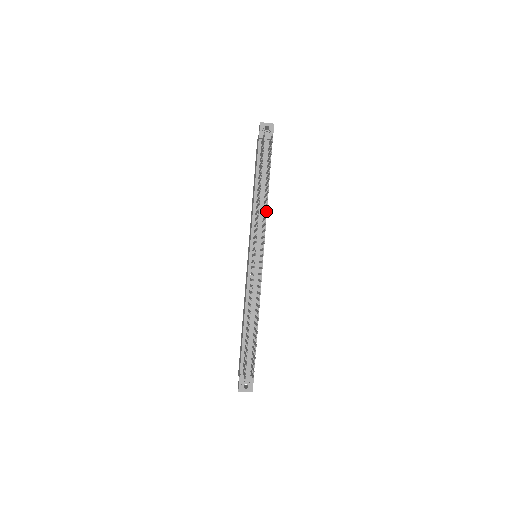
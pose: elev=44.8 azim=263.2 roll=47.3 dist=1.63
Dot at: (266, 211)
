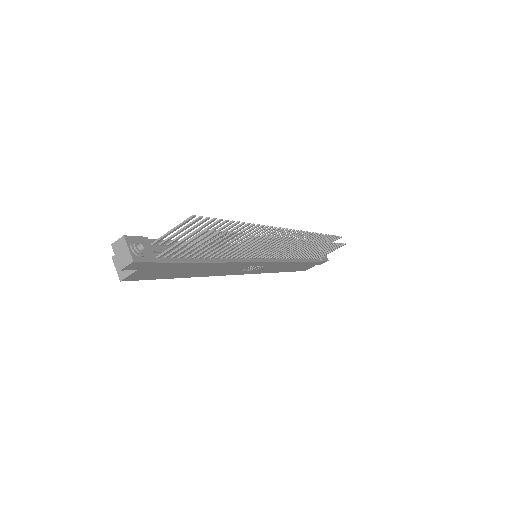
Dot at: (316, 241)
